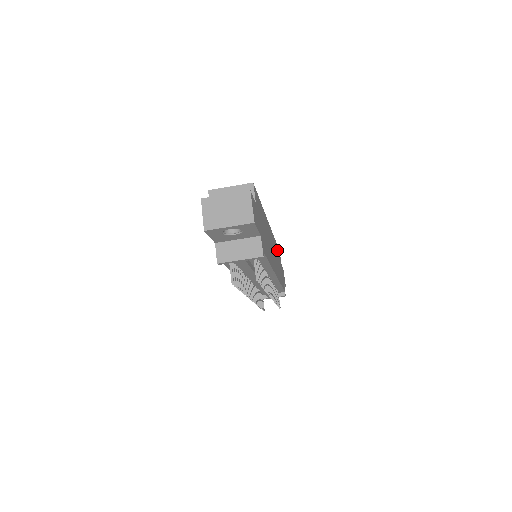
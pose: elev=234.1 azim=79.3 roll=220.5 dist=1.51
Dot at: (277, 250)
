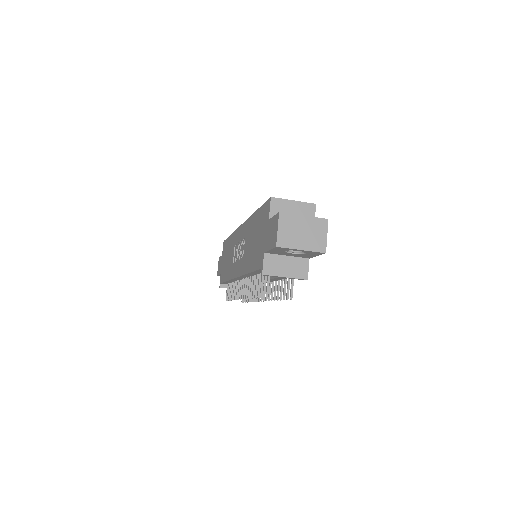
Dot at: occluded
